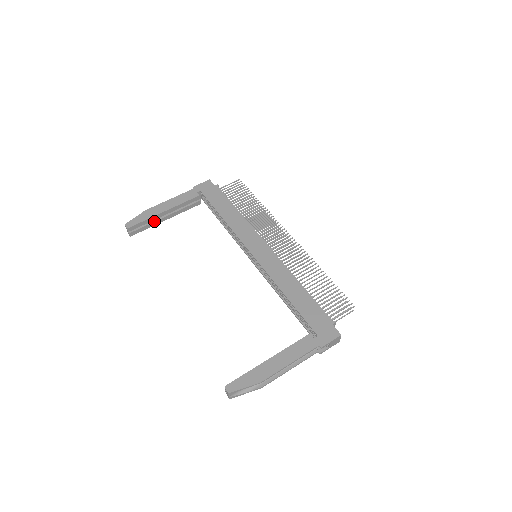
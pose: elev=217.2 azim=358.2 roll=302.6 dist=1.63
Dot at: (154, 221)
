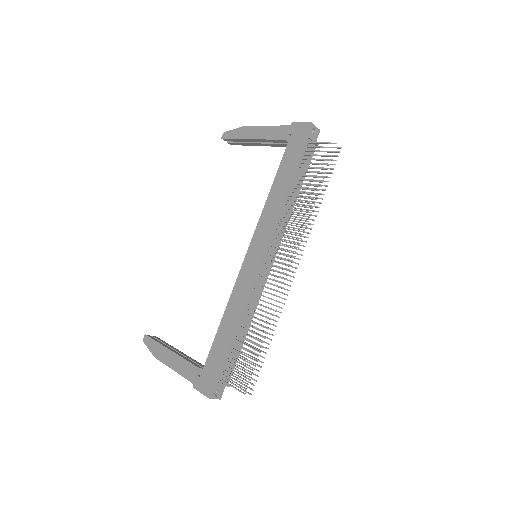
Dot at: (247, 142)
